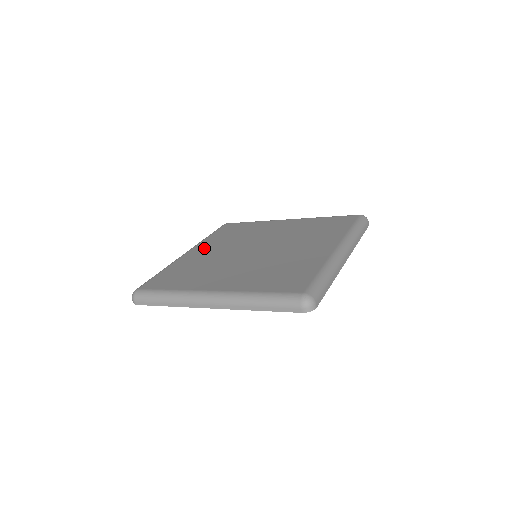
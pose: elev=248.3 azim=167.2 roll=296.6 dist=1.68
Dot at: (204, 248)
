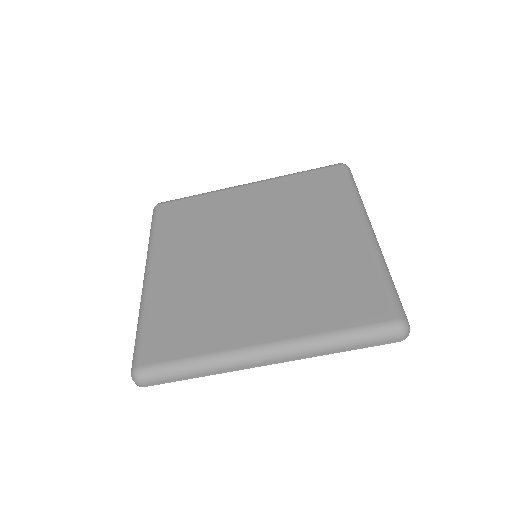
Dot at: (257, 194)
